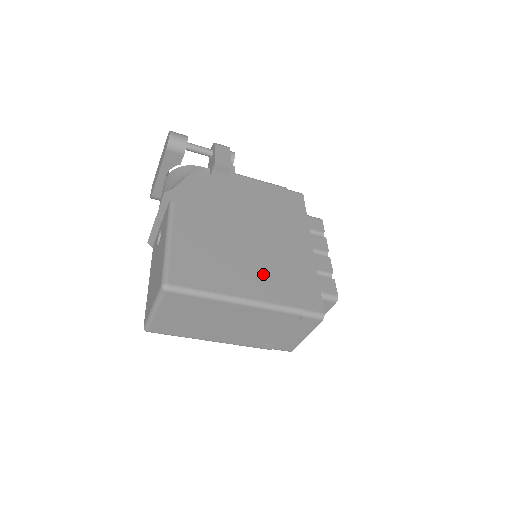
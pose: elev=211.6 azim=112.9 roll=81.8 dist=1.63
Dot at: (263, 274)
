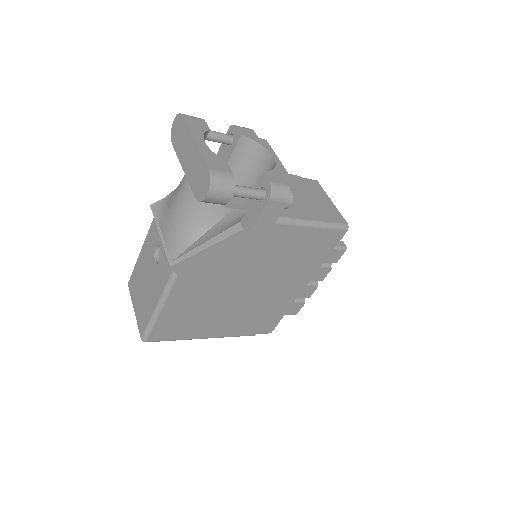
Dot at: (237, 319)
